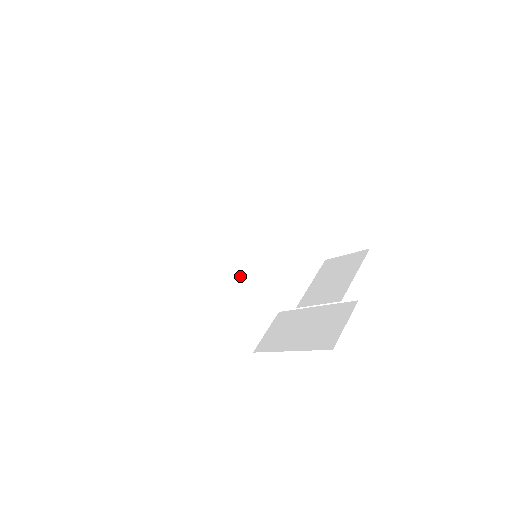
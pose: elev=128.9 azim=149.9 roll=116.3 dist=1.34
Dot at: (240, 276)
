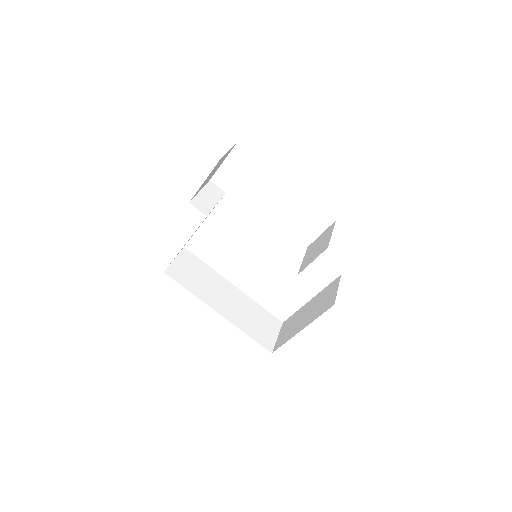
Dot at: (244, 297)
